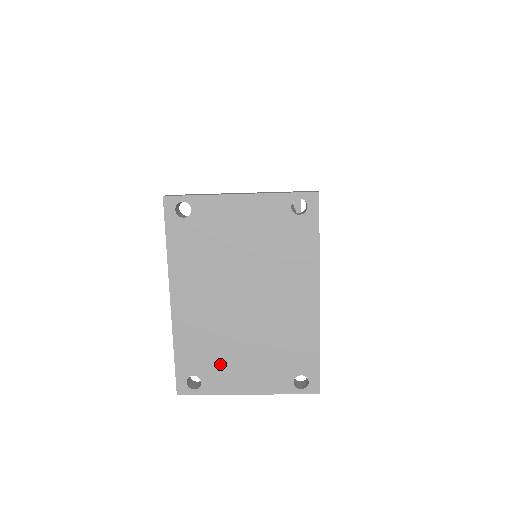
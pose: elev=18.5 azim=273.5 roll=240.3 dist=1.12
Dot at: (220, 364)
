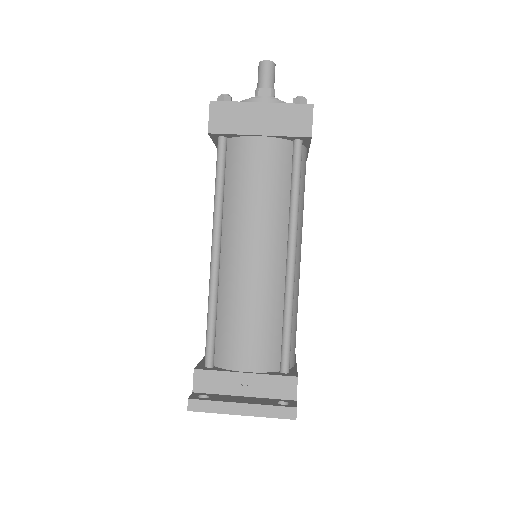
Dot at: occluded
